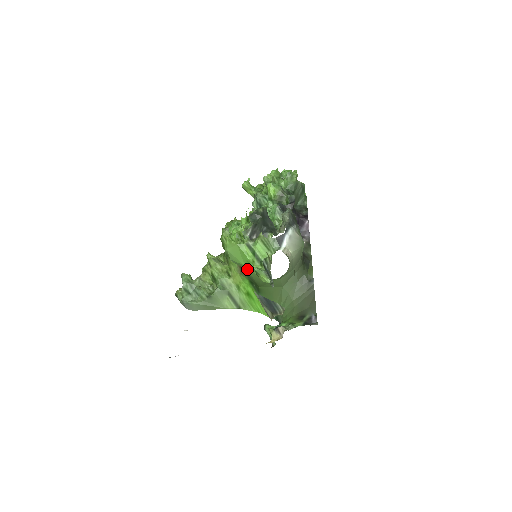
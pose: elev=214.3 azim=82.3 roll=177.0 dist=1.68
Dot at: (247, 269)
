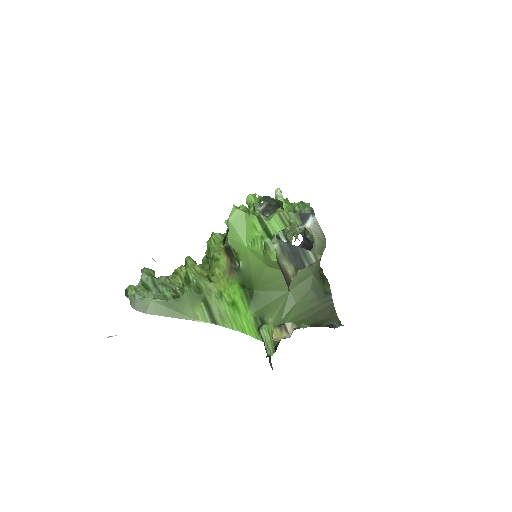
Dot at: (248, 254)
